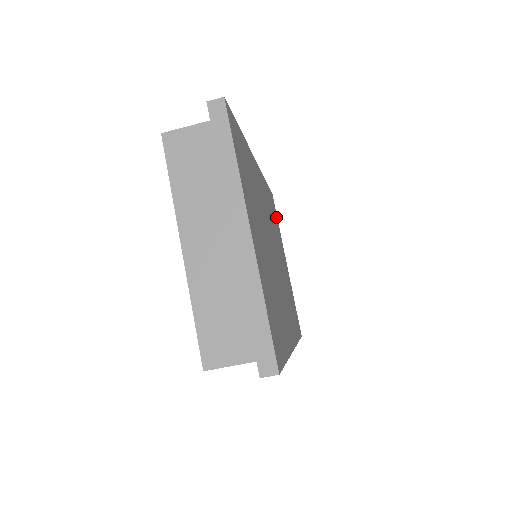
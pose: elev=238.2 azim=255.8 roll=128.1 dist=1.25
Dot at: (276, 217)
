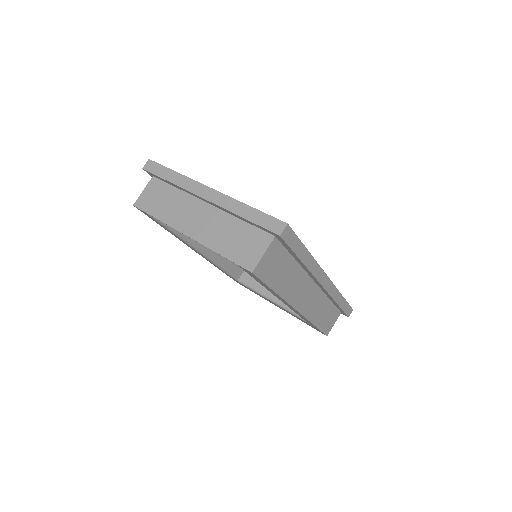
Dot at: occluded
